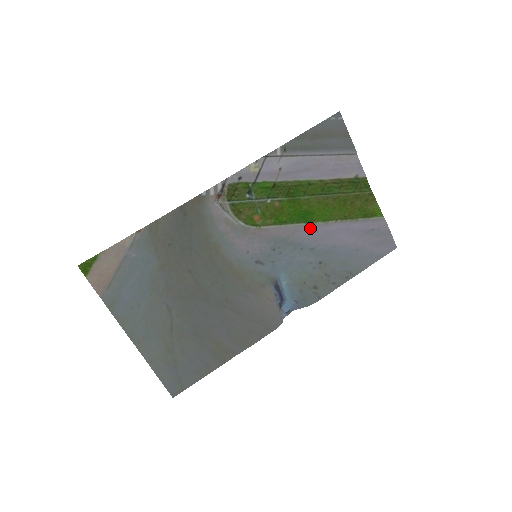
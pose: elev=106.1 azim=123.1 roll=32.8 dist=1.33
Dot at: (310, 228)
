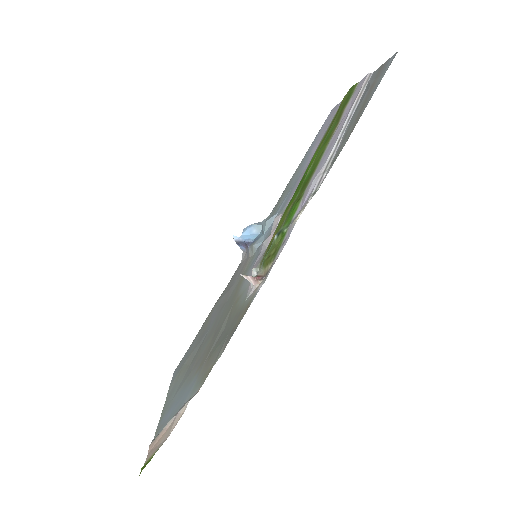
Dot at: occluded
